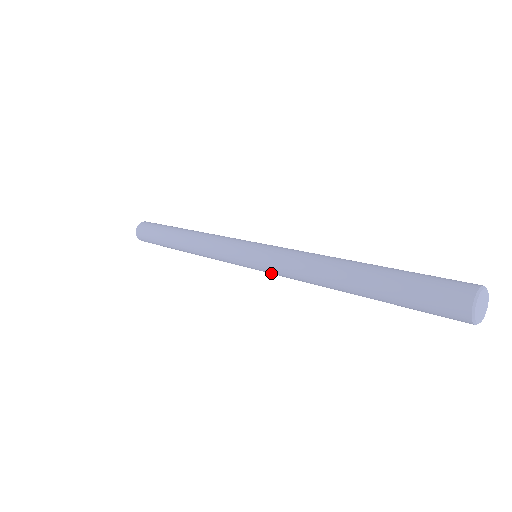
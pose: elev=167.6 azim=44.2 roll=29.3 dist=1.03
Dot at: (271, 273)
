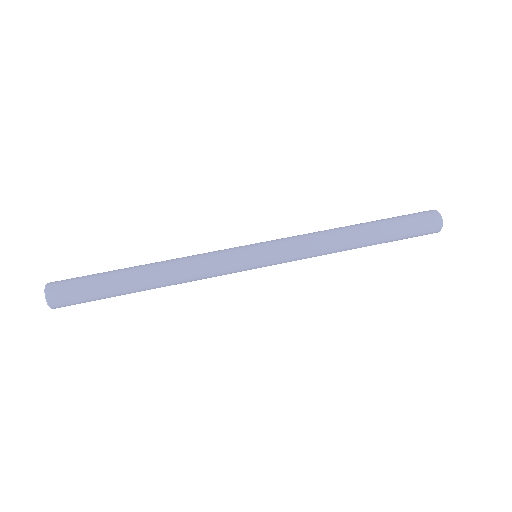
Dot at: (284, 262)
